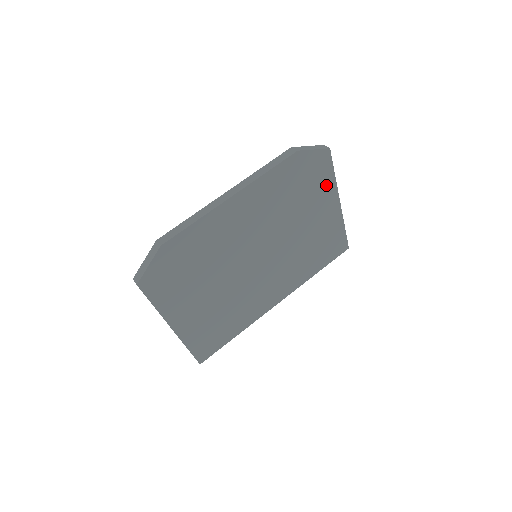
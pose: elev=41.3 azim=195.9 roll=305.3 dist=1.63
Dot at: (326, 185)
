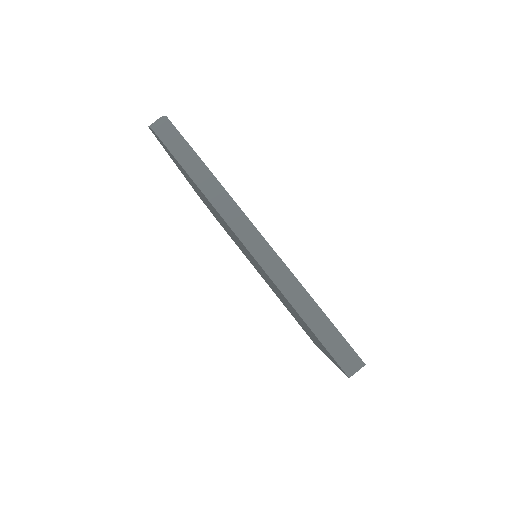
Dot at: occluded
